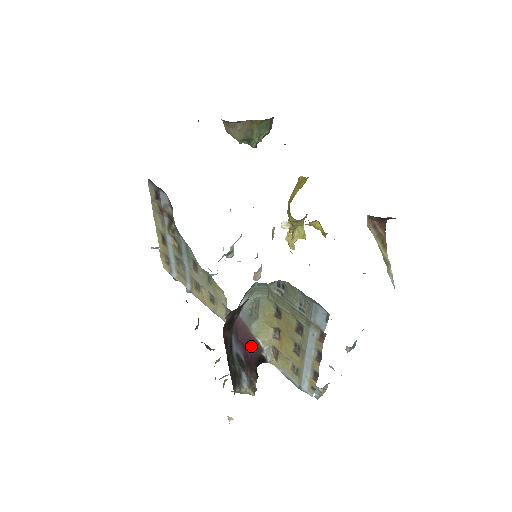
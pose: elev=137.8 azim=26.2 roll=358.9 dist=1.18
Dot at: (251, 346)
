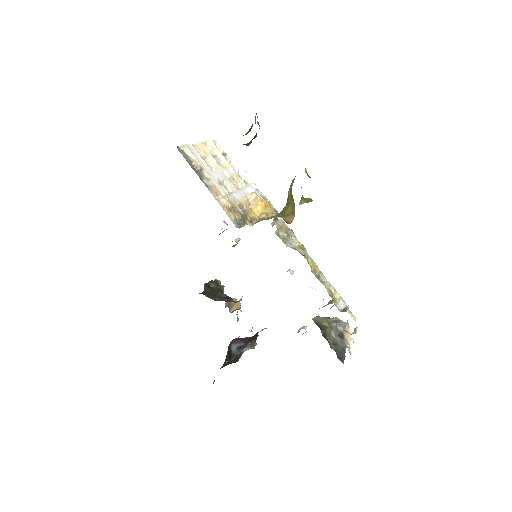
Dot at: (247, 338)
